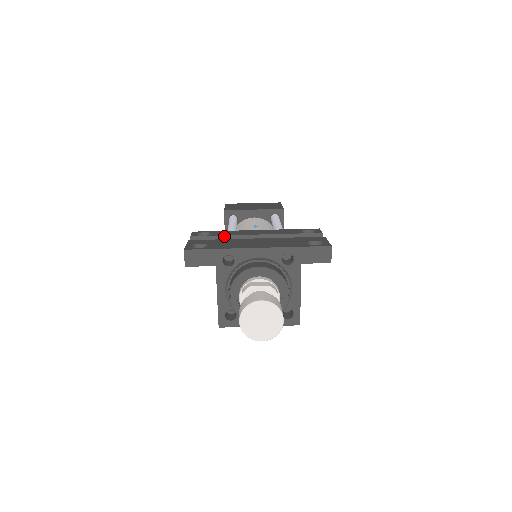
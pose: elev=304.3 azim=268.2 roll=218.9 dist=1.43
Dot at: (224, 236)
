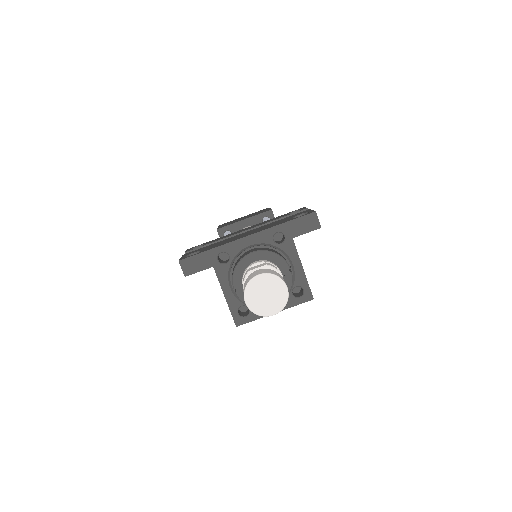
Dot at: (216, 242)
